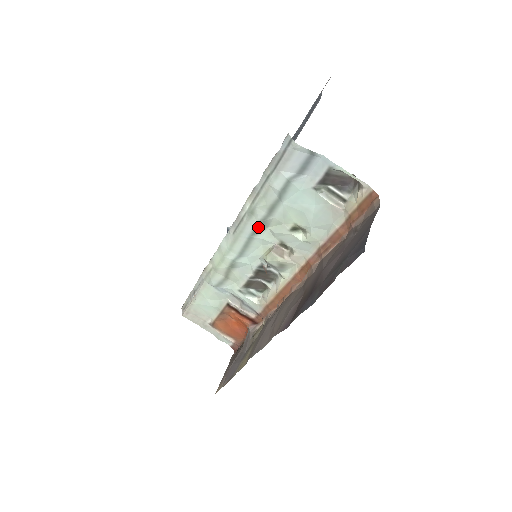
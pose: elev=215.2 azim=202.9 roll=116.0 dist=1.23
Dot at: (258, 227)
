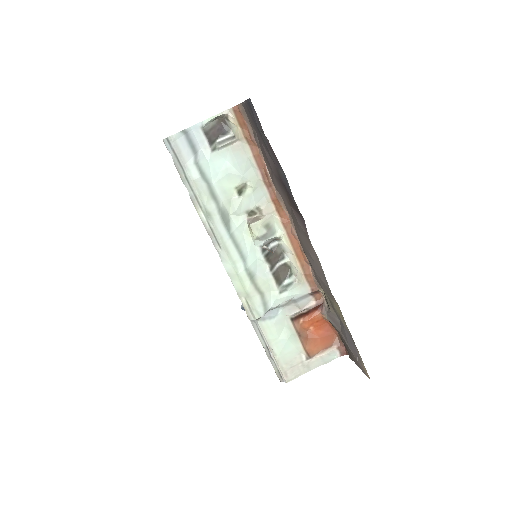
Dot at: (224, 221)
